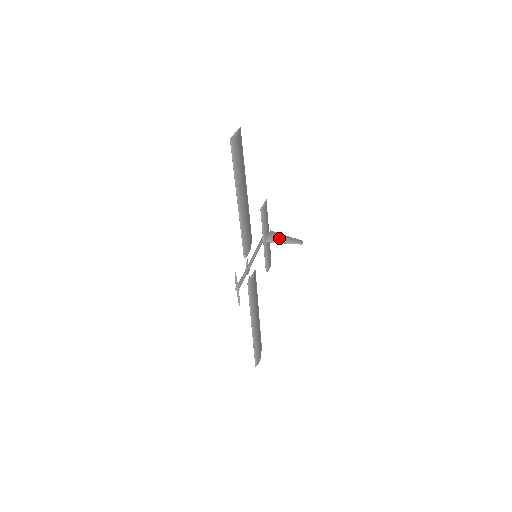
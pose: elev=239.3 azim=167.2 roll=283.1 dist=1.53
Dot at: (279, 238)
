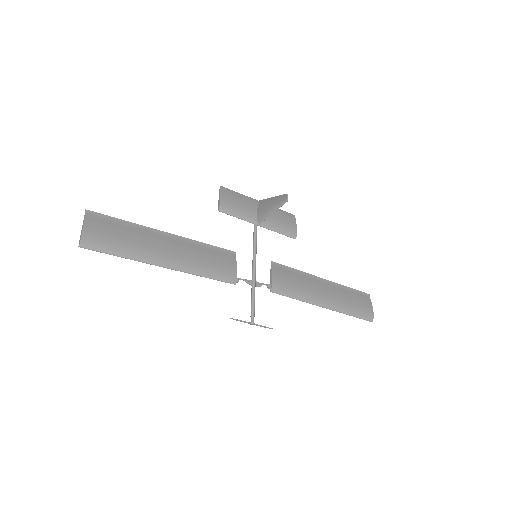
Dot at: (266, 210)
